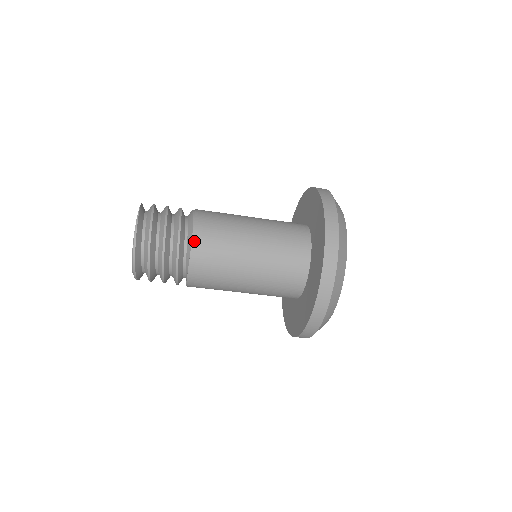
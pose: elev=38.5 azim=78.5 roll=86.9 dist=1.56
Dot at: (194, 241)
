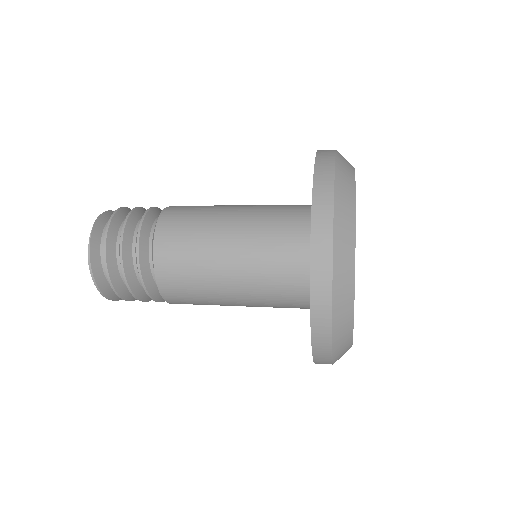
Dot at: (157, 271)
